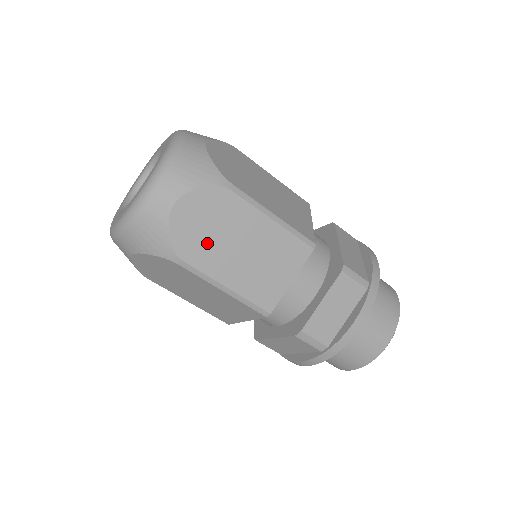
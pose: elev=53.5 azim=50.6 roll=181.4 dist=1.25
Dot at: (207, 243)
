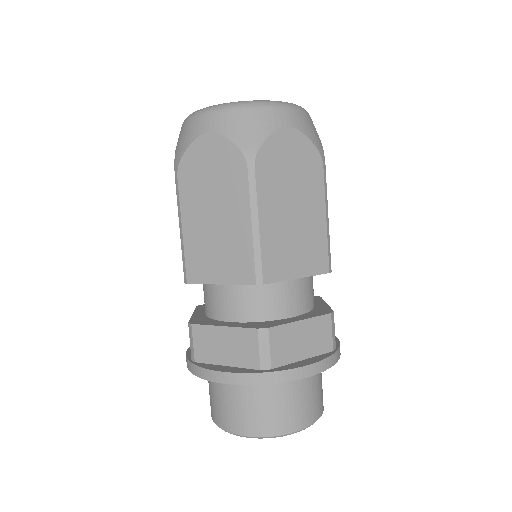
Dot at: (279, 177)
